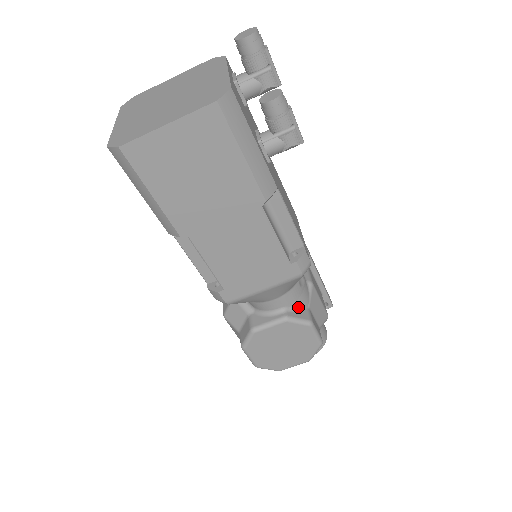
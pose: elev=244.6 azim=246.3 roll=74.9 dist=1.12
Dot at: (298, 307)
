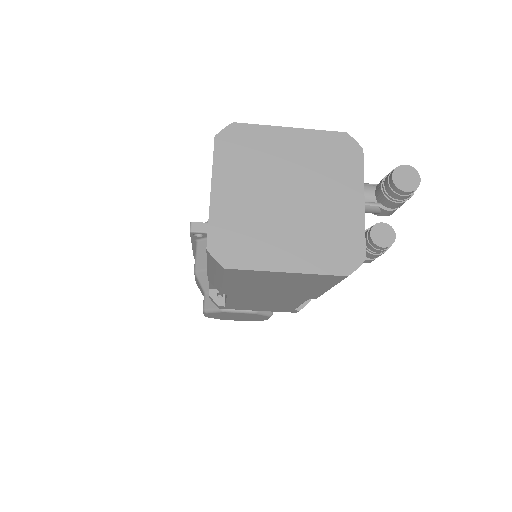
Dot at: occluded
